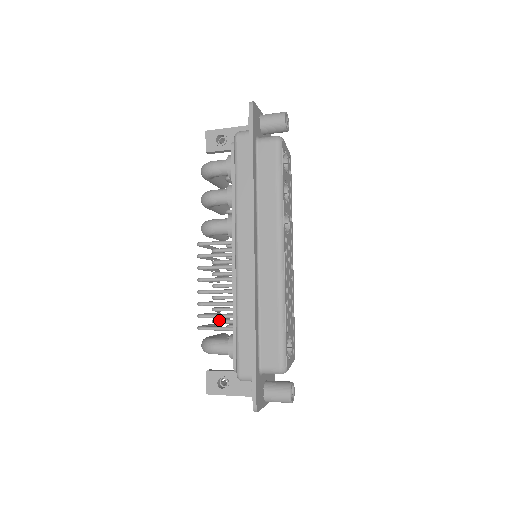
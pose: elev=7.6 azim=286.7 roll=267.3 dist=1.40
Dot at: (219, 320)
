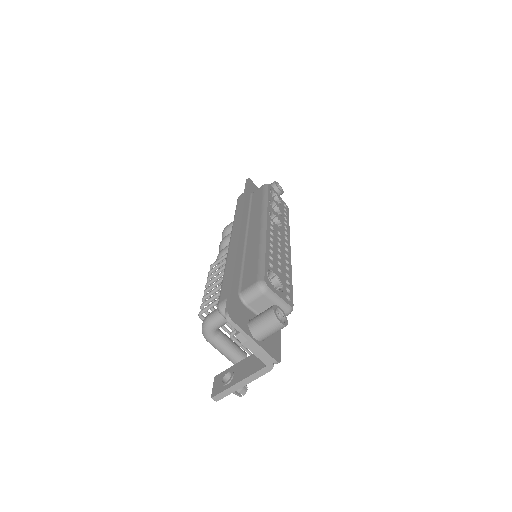
Dot at: occluded
